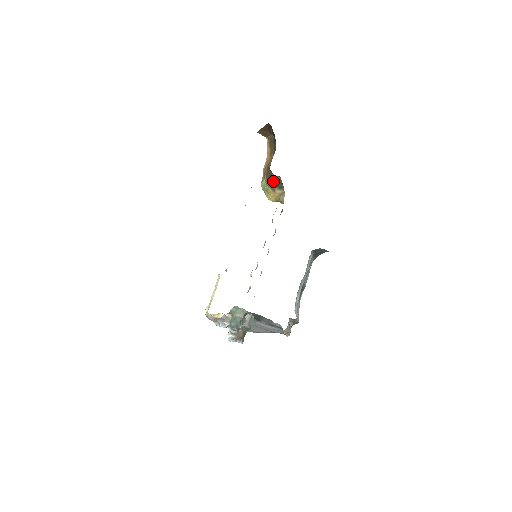
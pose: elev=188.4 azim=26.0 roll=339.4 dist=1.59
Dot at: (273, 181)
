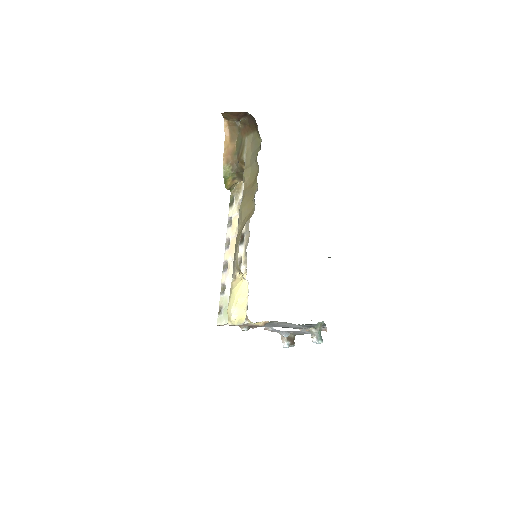
Dot at: (239, 172)
